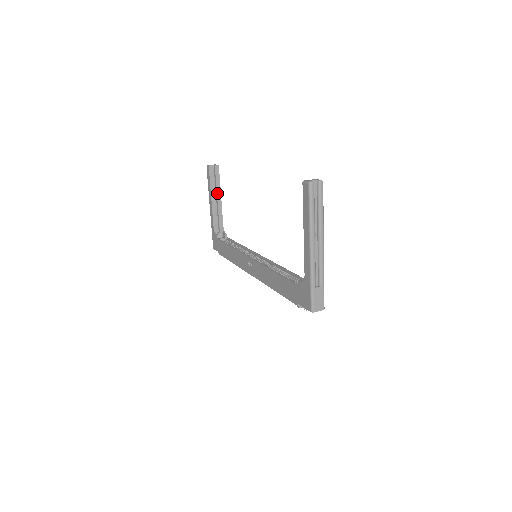
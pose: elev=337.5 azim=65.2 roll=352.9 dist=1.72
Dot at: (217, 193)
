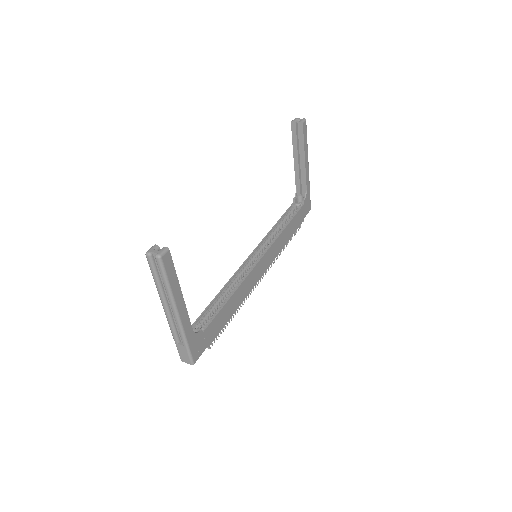
Dot at: (300, 153)
